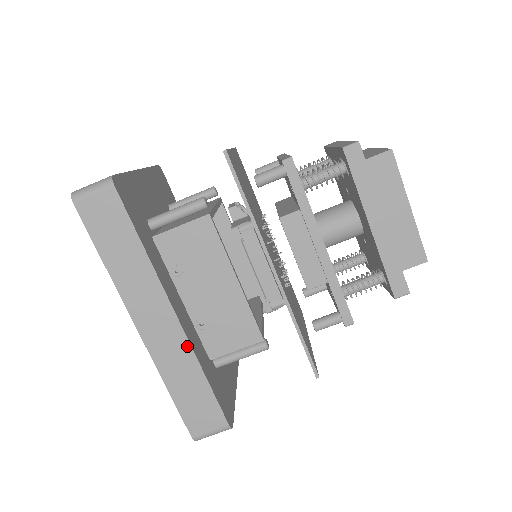
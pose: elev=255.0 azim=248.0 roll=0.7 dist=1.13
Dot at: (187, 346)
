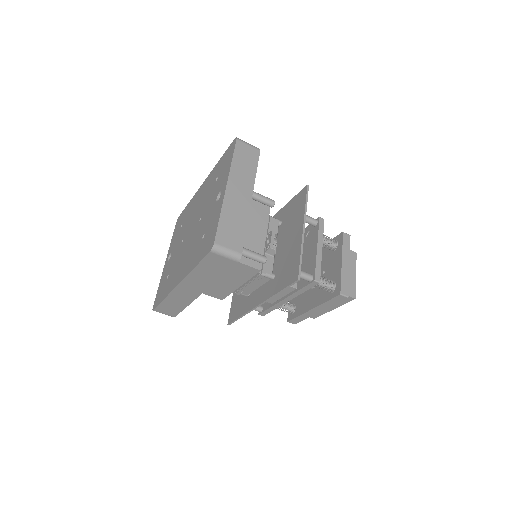
Dot at: (192, 300)
